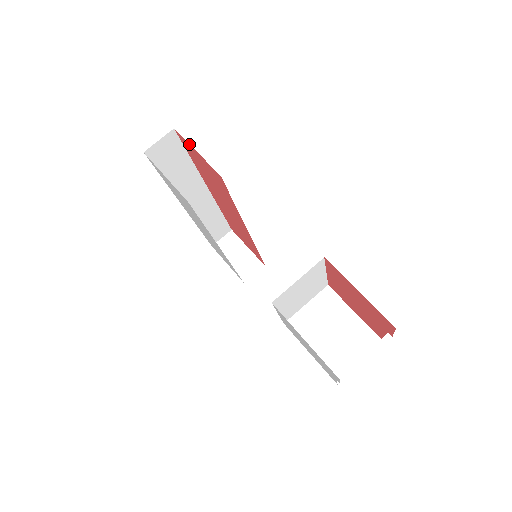
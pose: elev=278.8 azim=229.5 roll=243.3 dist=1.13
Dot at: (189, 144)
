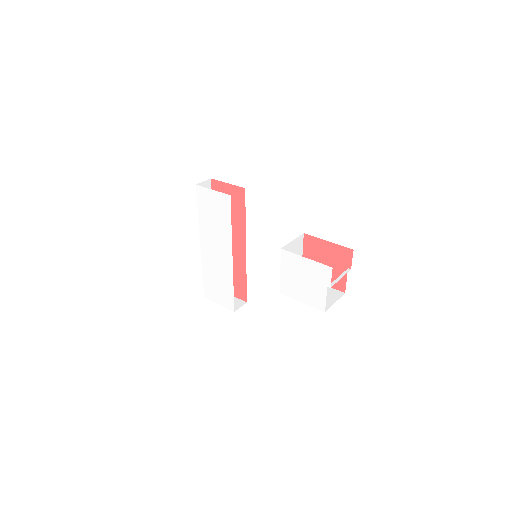
Dot at: (222, 182)
